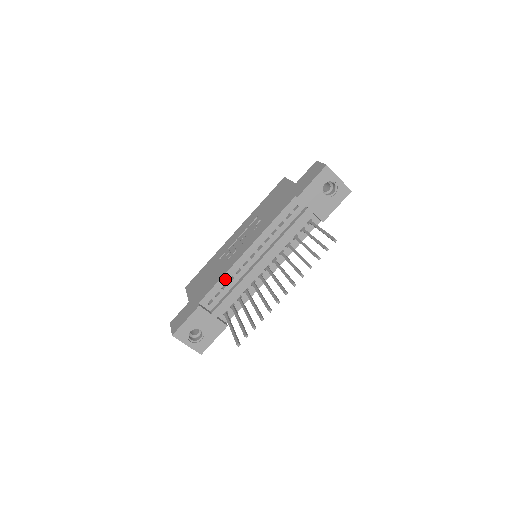
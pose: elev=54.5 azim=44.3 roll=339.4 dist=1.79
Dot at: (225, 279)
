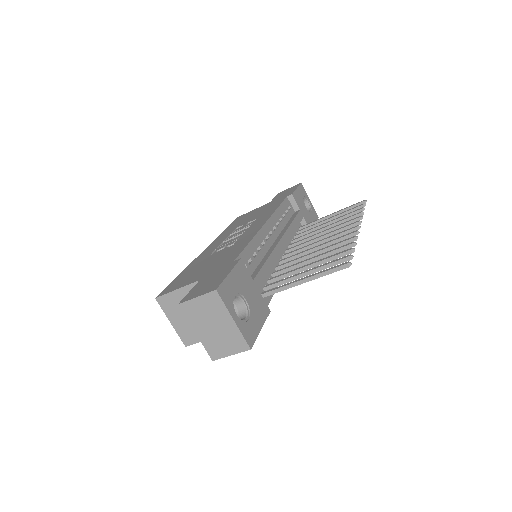
Dot at: (254, 245)
